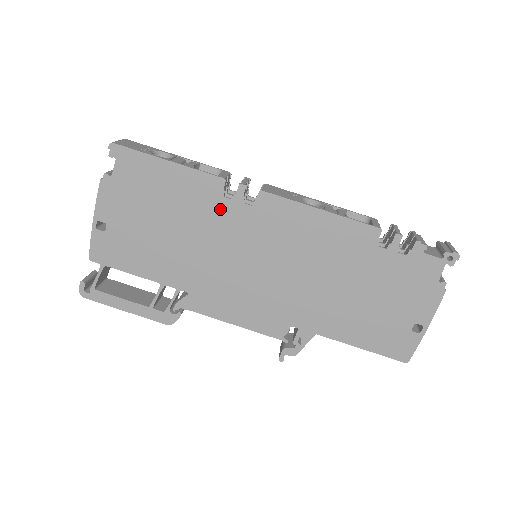
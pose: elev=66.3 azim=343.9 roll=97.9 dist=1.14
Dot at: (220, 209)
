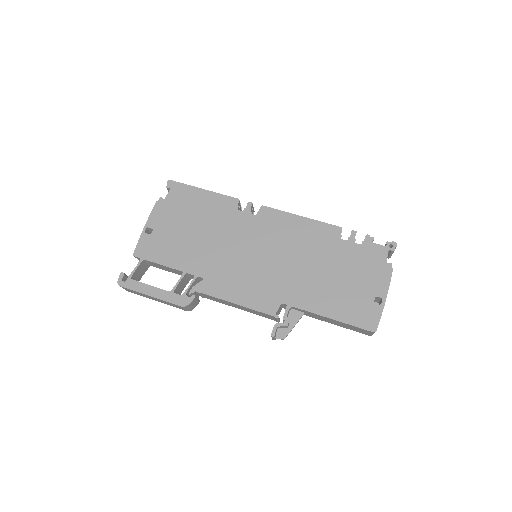
Dot at: (234, 218)
